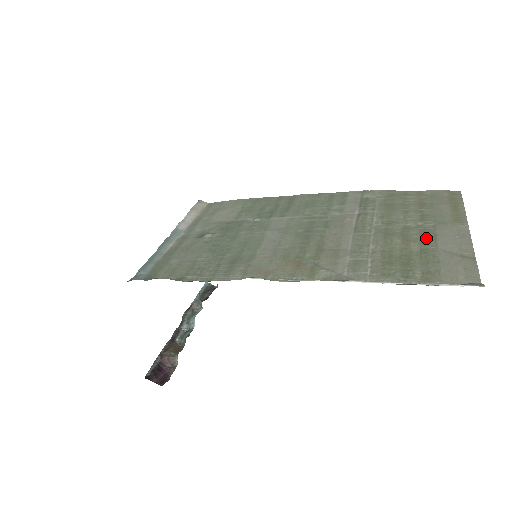
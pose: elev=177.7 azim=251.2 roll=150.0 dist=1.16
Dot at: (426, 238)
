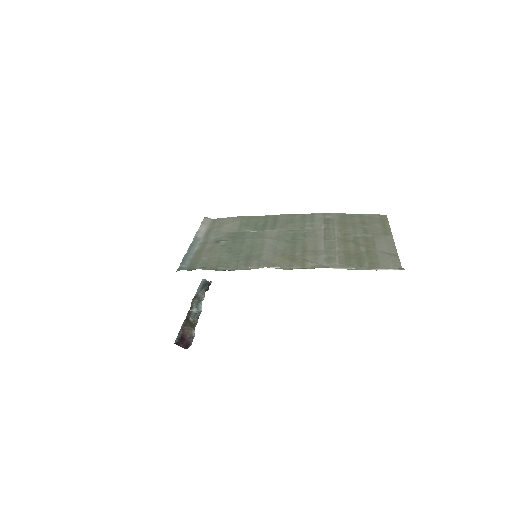
Dot at: (369, 244)
